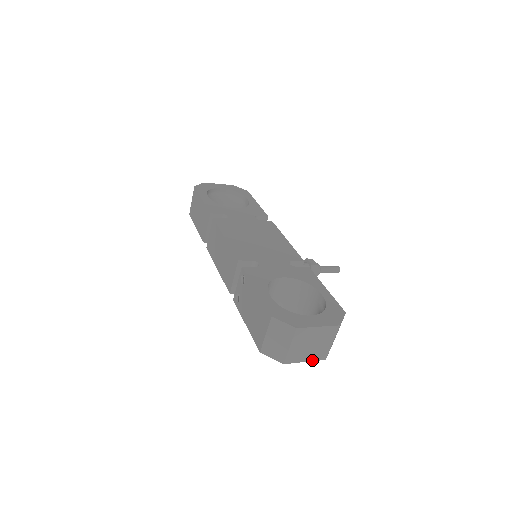
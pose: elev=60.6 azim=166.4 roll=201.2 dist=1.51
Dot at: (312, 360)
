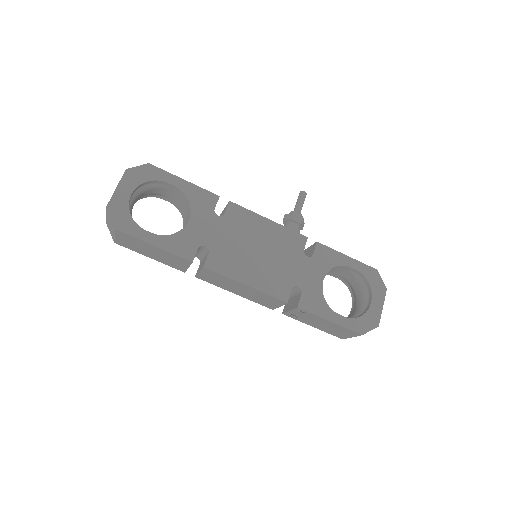
Dot at: occluded
